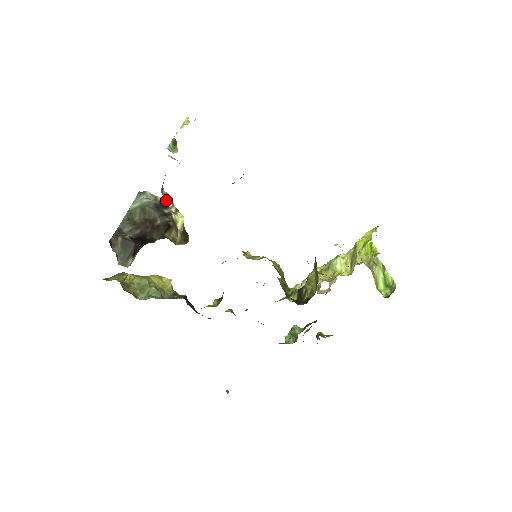
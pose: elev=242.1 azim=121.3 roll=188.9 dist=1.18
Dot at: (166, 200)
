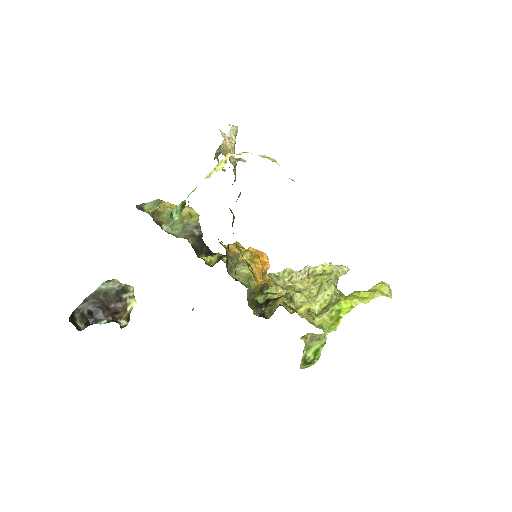
Dot at: occluded
